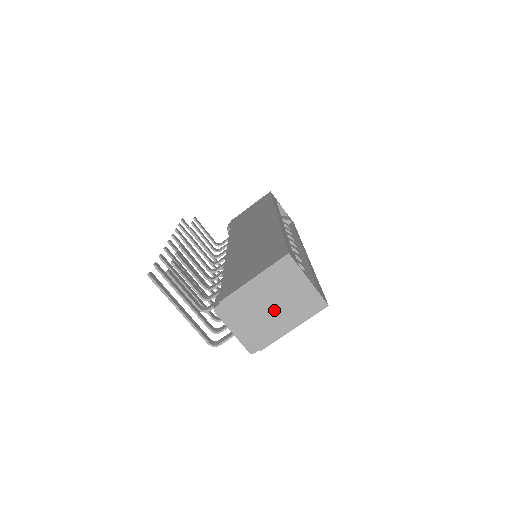
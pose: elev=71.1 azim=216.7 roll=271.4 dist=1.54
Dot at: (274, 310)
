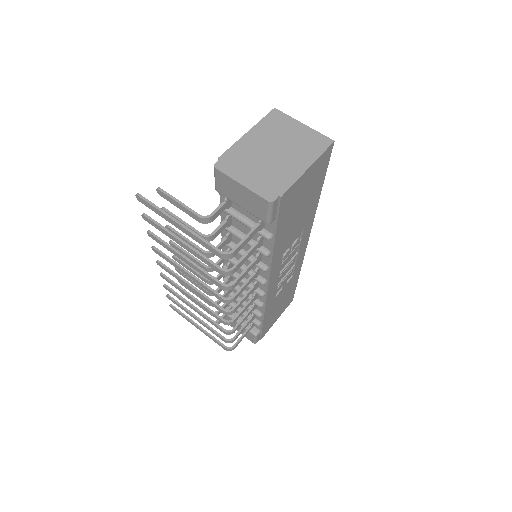
Dot at: (280, 155)
